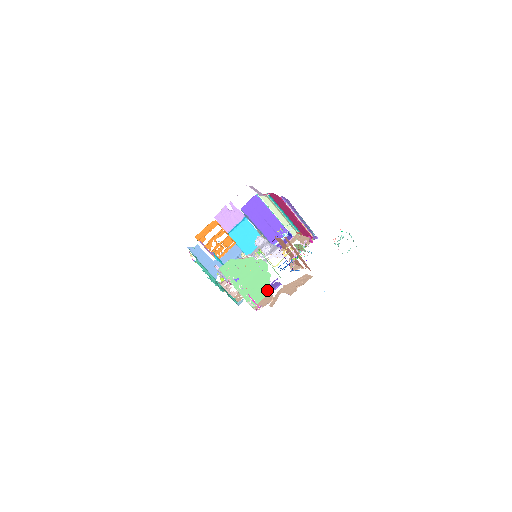
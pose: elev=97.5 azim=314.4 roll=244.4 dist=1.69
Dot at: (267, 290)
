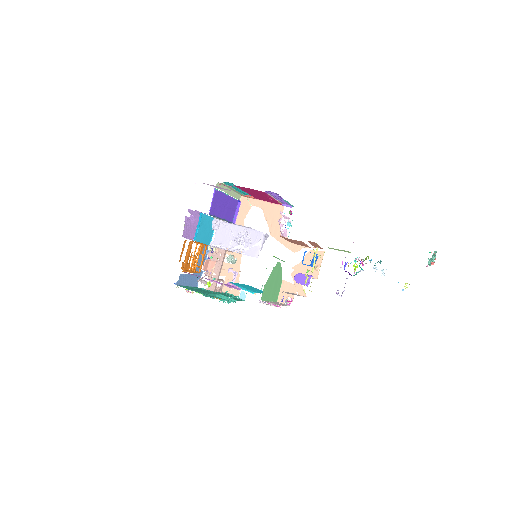
Dot at: (281, 280)
